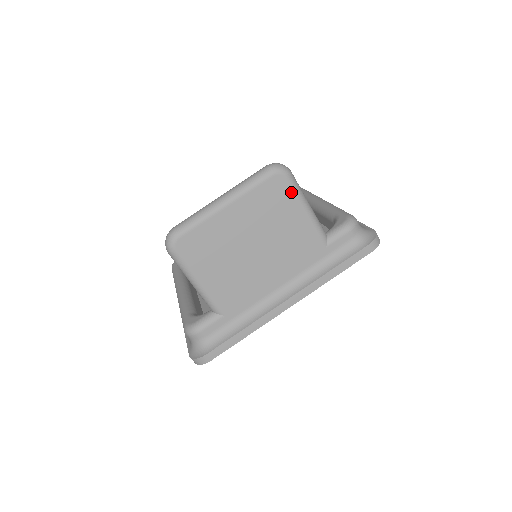
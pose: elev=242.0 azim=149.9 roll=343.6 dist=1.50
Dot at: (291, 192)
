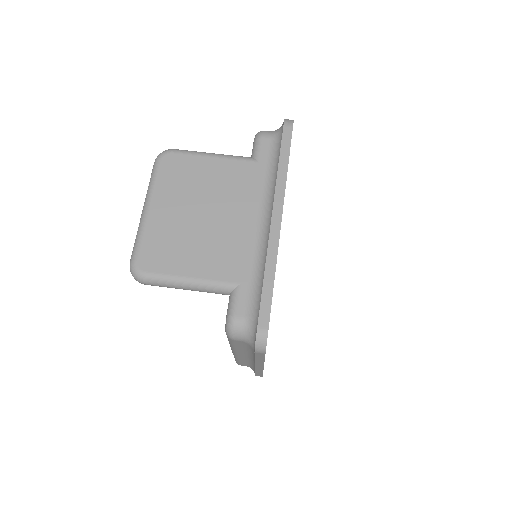
Dot at: (186, 157)
